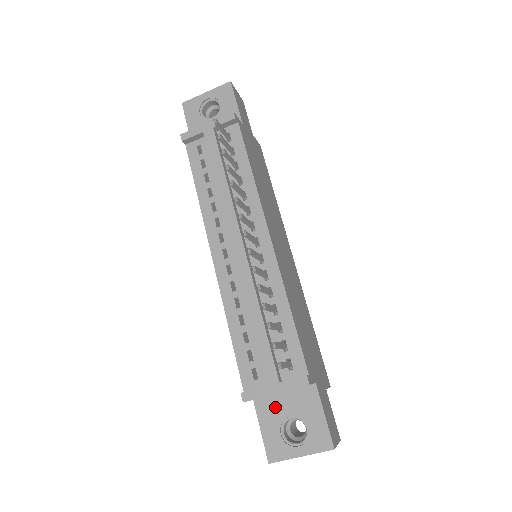
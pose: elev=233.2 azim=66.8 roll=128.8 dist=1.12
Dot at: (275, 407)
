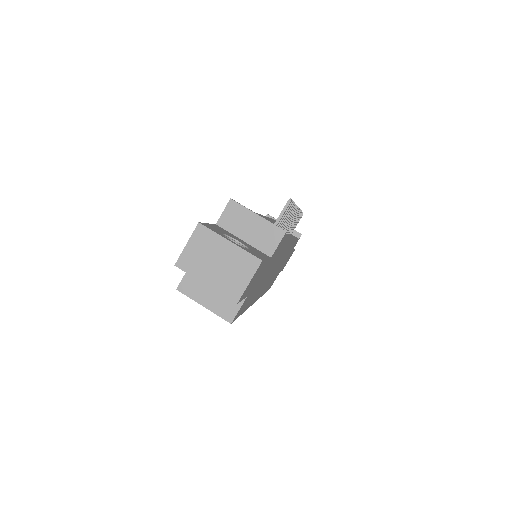
Dot at: (230, 234)
